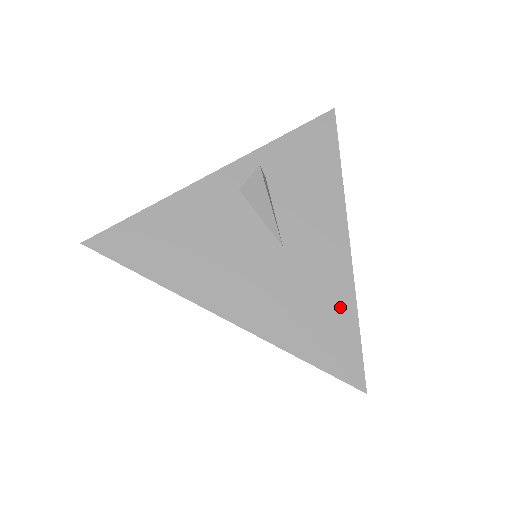
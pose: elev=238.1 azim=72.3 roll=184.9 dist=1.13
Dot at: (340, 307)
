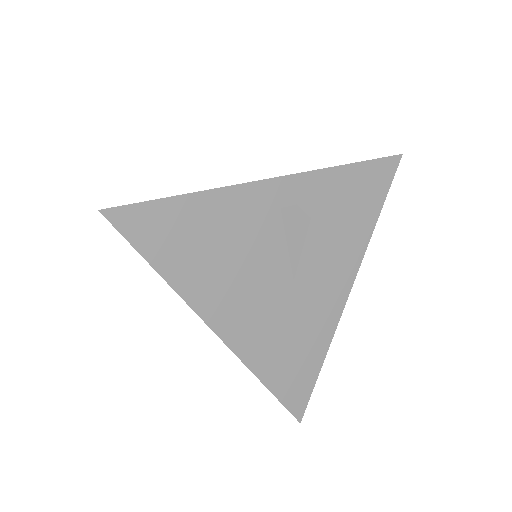
Dot at: (314, 349)
